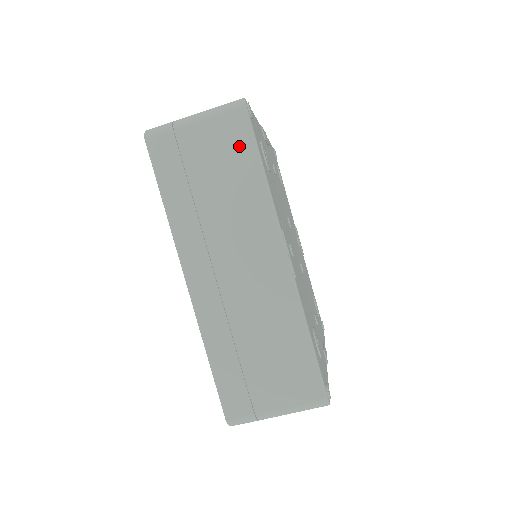
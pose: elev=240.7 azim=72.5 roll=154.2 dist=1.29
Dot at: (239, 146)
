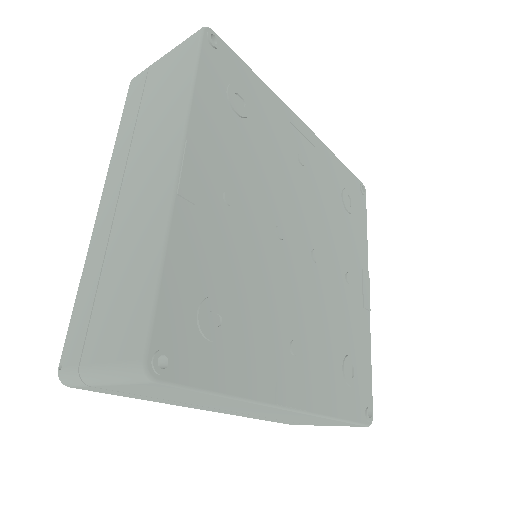
Dot at: (178, 392)
